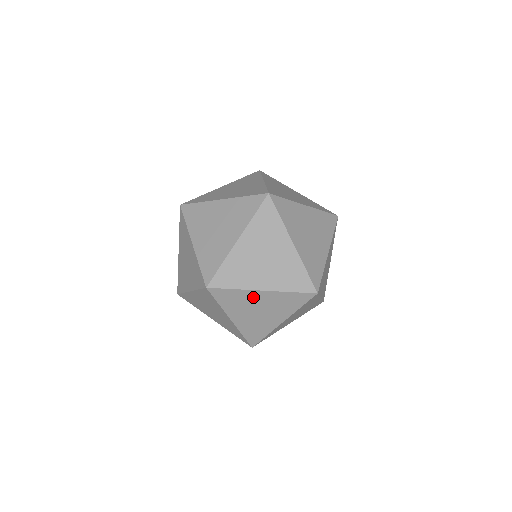
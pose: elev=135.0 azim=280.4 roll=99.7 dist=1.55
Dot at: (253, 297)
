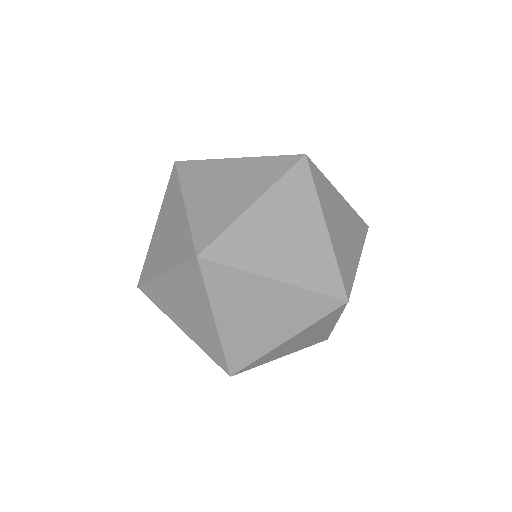
Dot at: occluded
